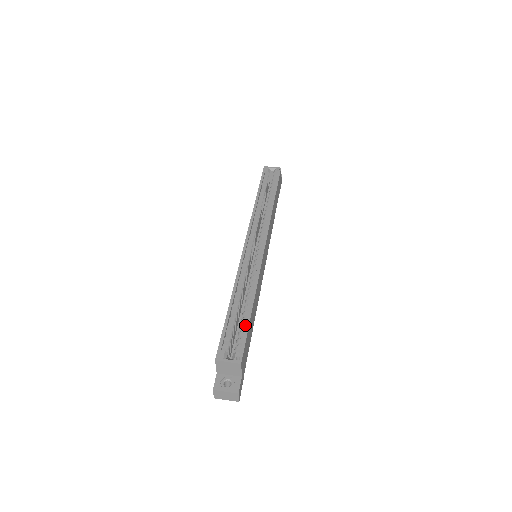
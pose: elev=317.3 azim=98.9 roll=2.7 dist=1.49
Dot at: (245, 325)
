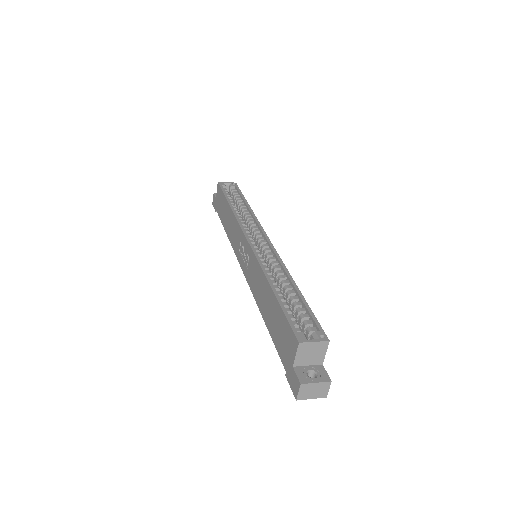
Dot at: (303, 307)
